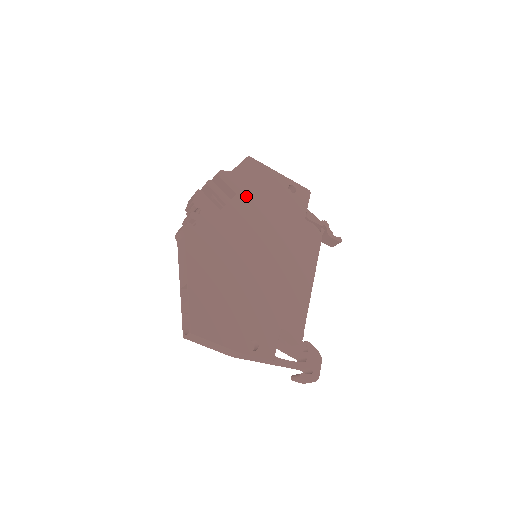
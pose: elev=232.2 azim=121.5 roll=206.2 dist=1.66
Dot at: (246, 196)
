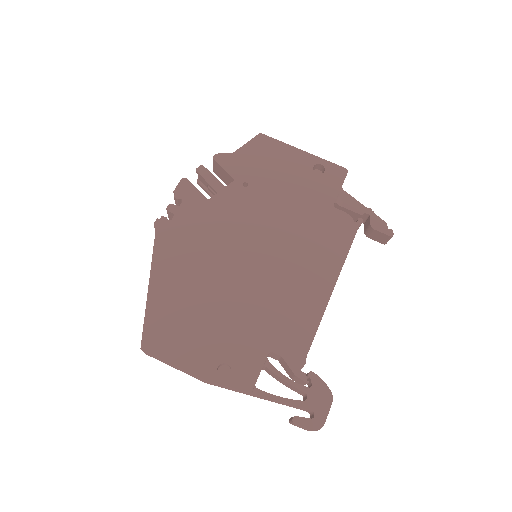
Dot at: (248, 182)
